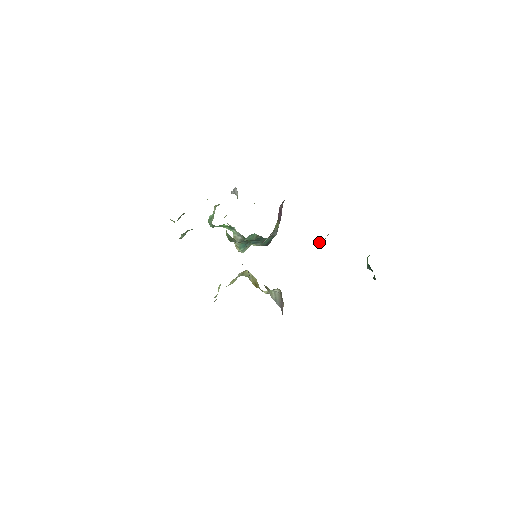
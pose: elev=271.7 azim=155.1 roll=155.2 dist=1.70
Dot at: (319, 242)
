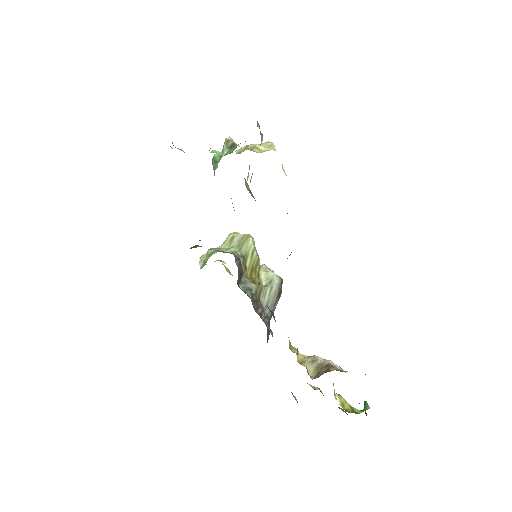
Dot at: (311, 367)
